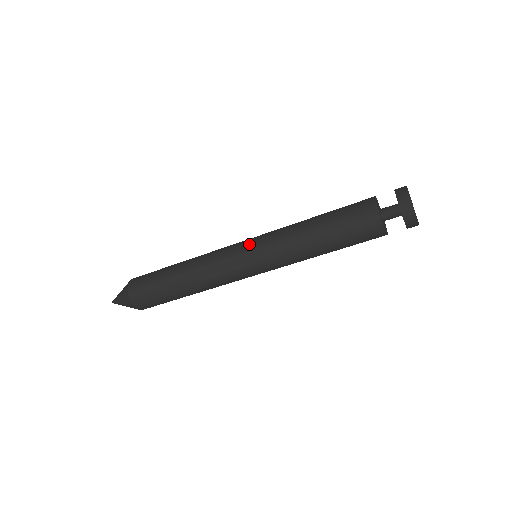
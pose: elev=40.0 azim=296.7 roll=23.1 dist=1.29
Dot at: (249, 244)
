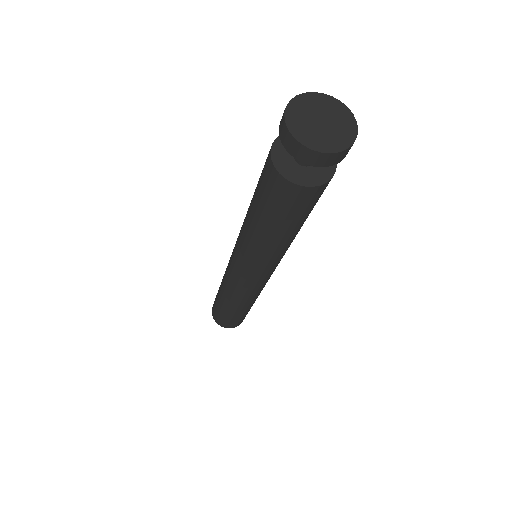
Dot at: occluded
